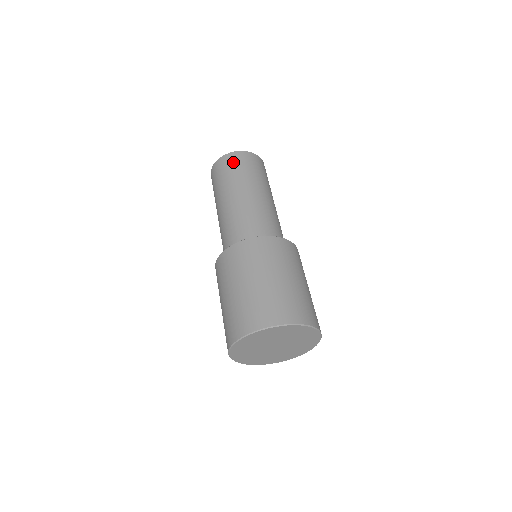
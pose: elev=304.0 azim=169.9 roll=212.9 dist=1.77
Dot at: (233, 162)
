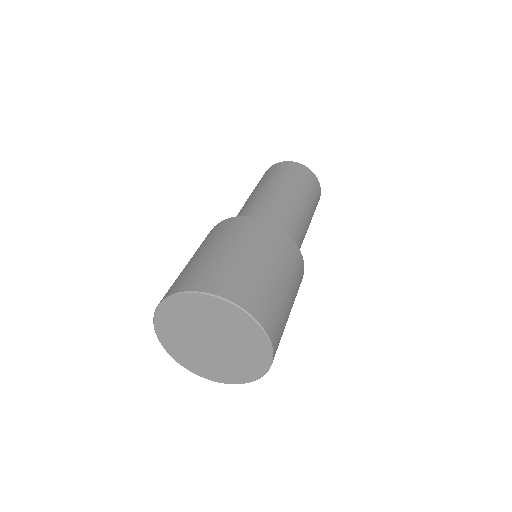
Dot at: (295, 169)
